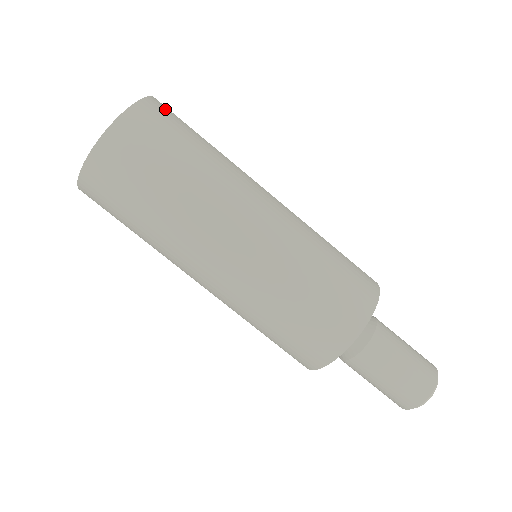
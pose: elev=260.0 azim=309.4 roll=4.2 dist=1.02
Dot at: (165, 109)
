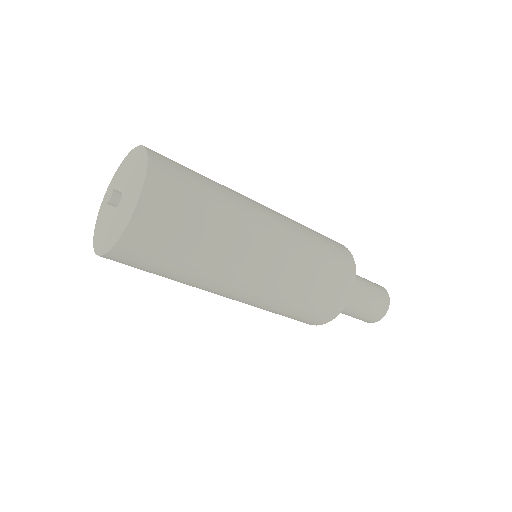
Dot at: (162, 190)
